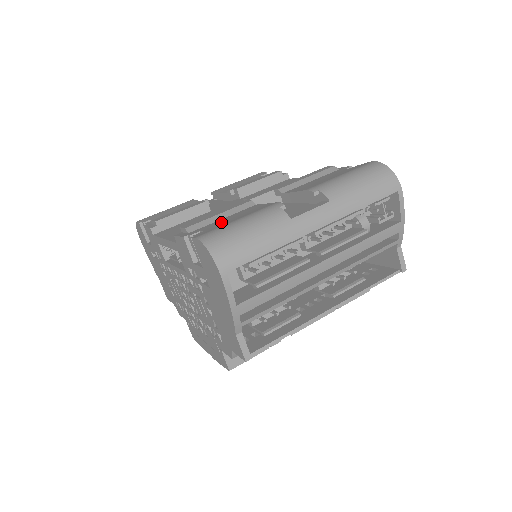
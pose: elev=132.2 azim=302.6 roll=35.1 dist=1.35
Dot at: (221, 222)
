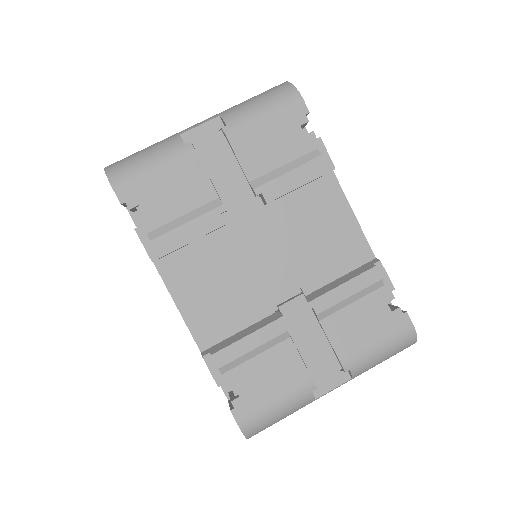
Dot at: (256, 380)
